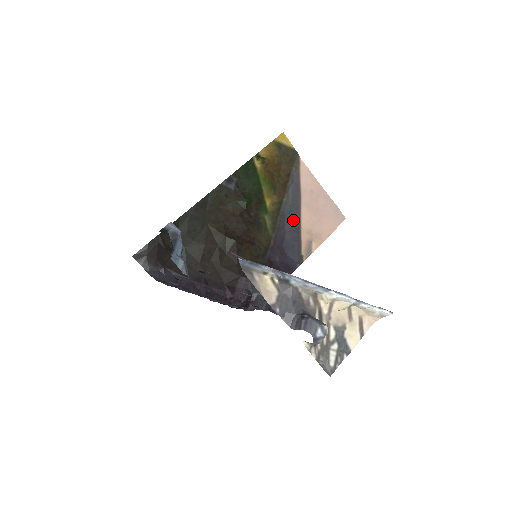
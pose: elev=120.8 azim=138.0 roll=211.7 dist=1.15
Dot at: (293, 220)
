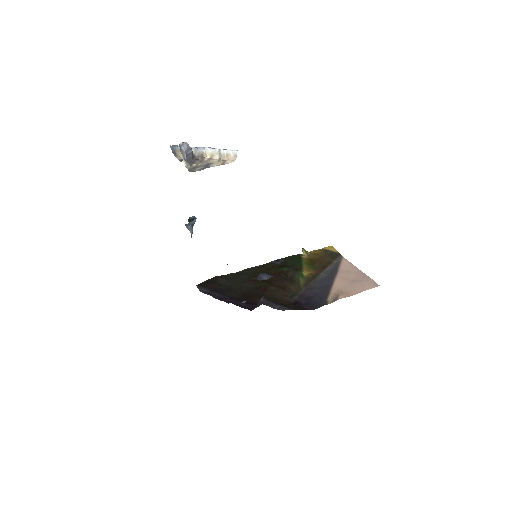
Dot at: (326, 284)
